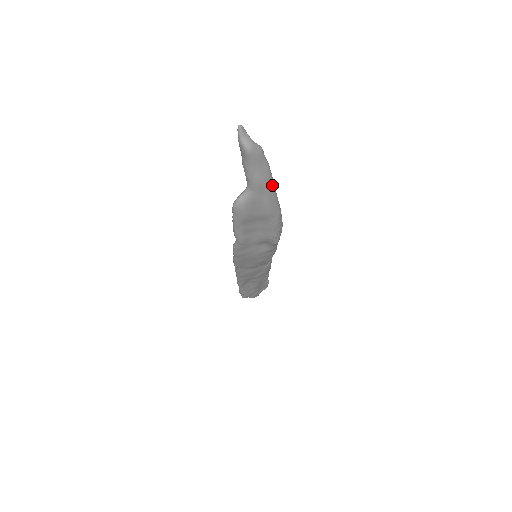
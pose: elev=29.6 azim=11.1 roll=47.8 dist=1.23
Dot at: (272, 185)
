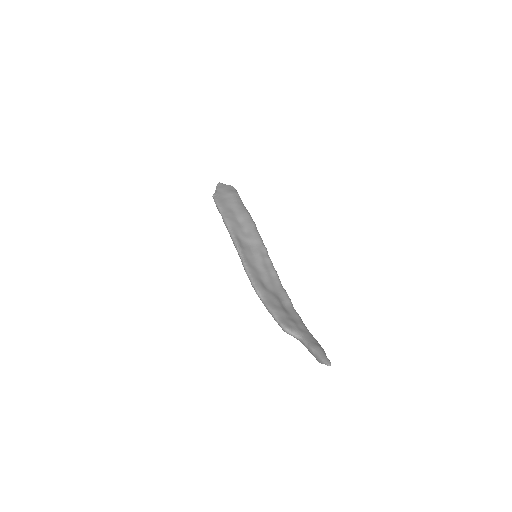
Dot at: occluded
